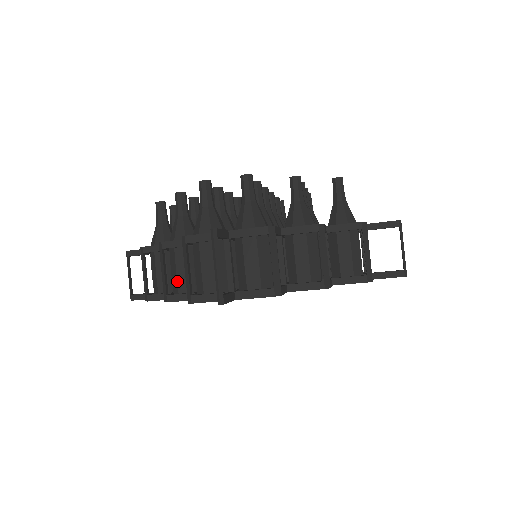
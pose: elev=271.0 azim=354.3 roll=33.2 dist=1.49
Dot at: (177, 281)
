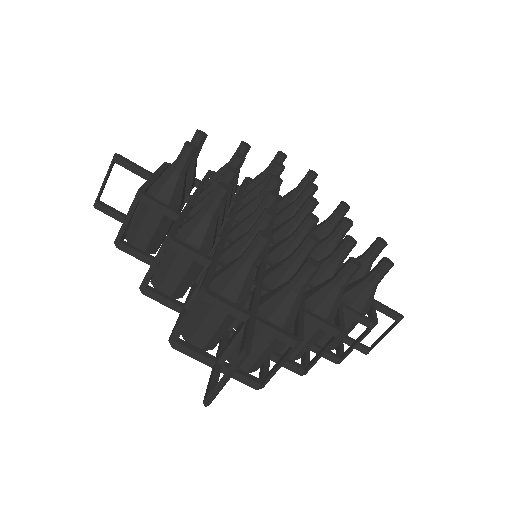
Dot at: (165, 277)
